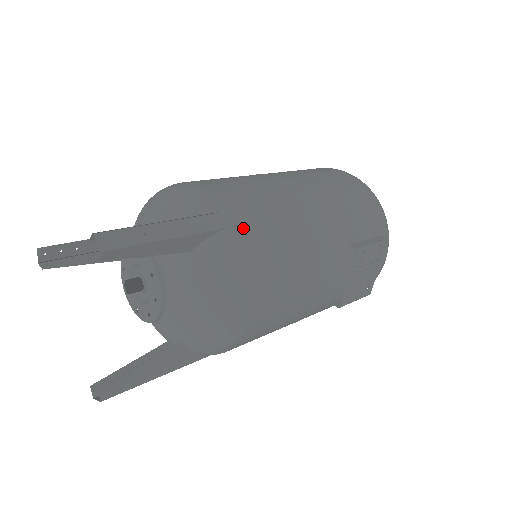
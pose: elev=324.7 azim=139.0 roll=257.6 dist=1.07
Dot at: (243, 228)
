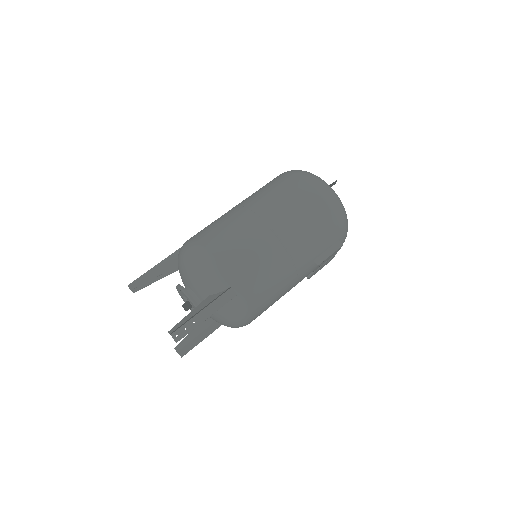
Dot at: (245, 292)
